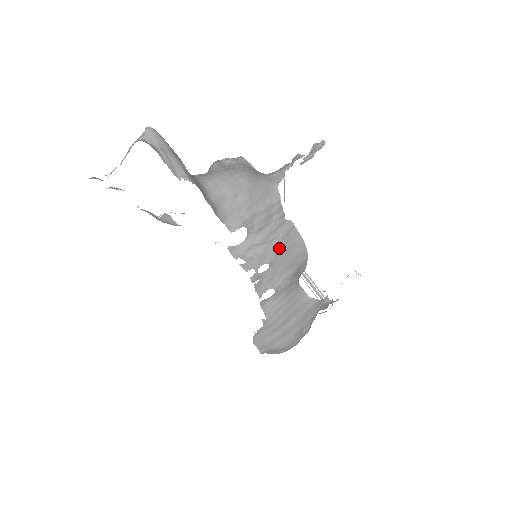
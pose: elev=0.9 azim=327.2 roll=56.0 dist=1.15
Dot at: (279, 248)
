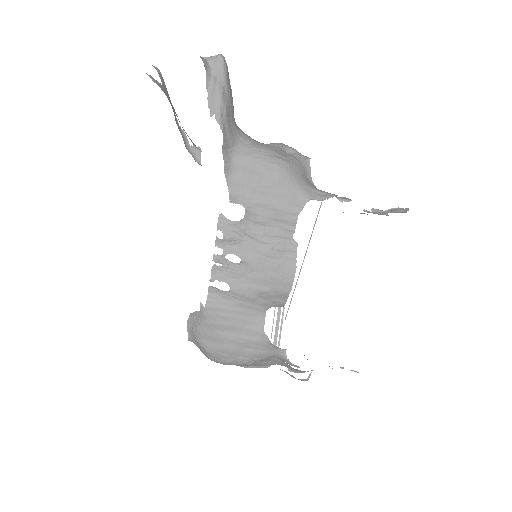
Dot at: (264, 255)
